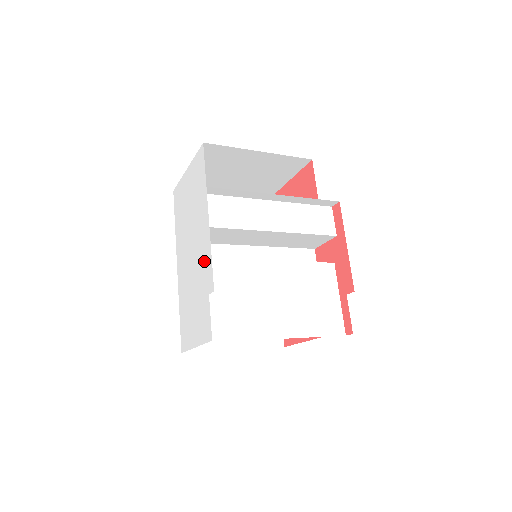
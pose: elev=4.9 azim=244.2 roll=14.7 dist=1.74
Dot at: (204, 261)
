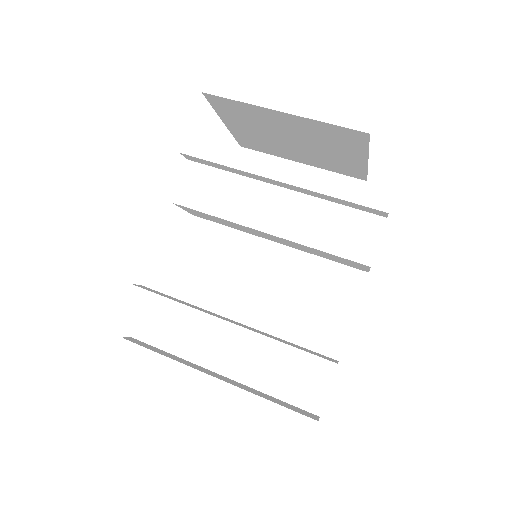
Dot at: occluded
